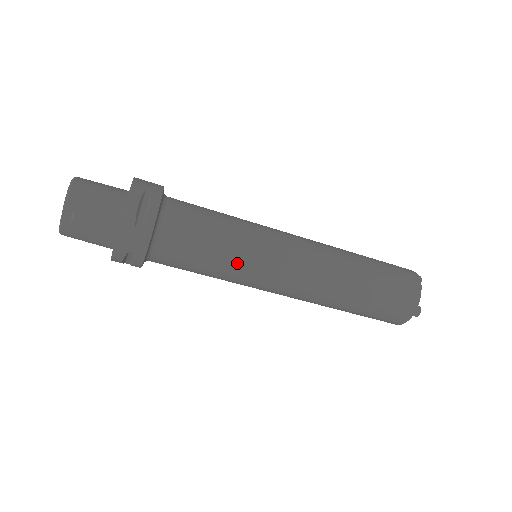
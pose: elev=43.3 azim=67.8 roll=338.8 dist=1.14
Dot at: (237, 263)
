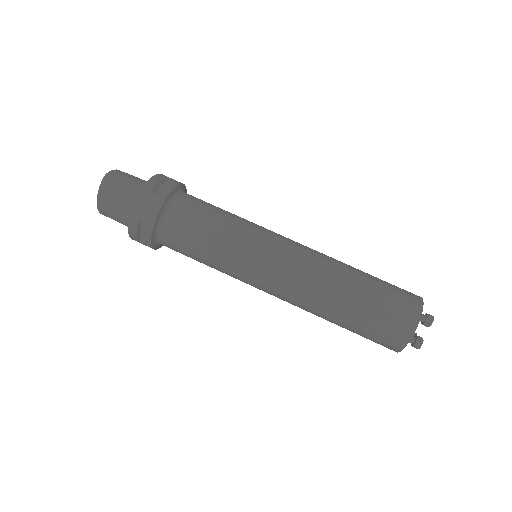
Dot at: occluded
